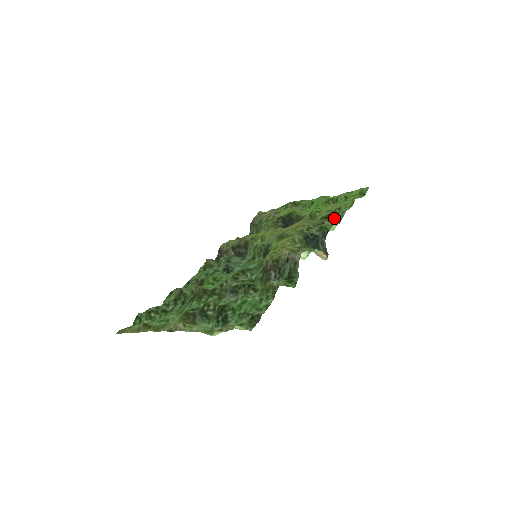
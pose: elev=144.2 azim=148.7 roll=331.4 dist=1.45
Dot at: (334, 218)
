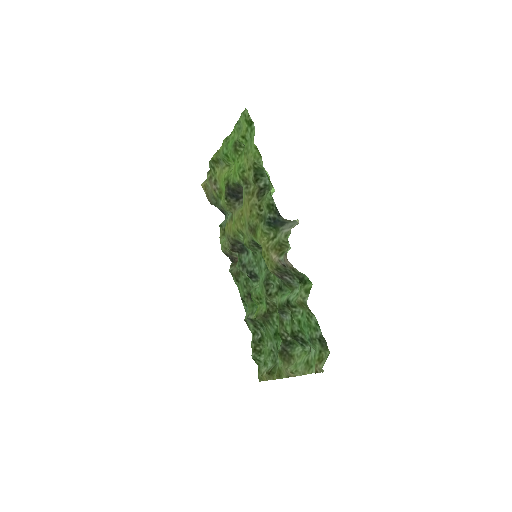
Dot at: (261, 174)
